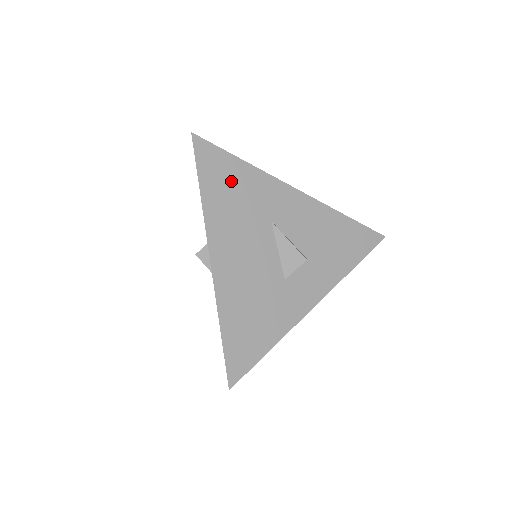
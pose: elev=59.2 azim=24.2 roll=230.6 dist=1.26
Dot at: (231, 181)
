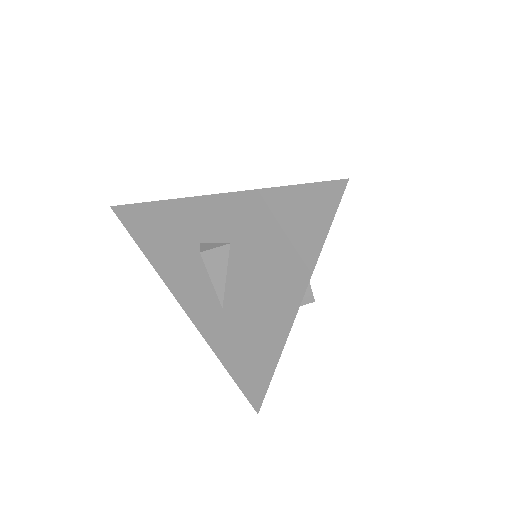
Dot at: occluded
